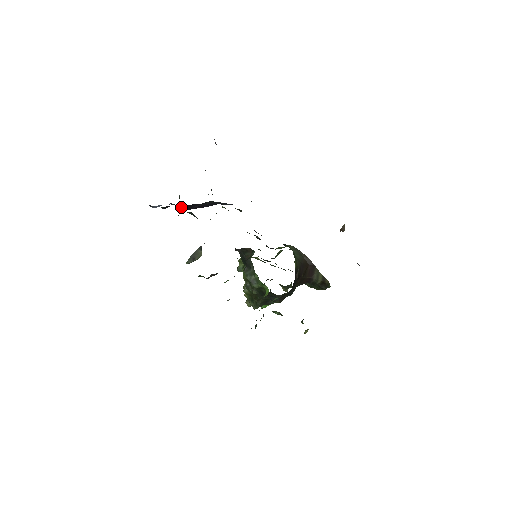
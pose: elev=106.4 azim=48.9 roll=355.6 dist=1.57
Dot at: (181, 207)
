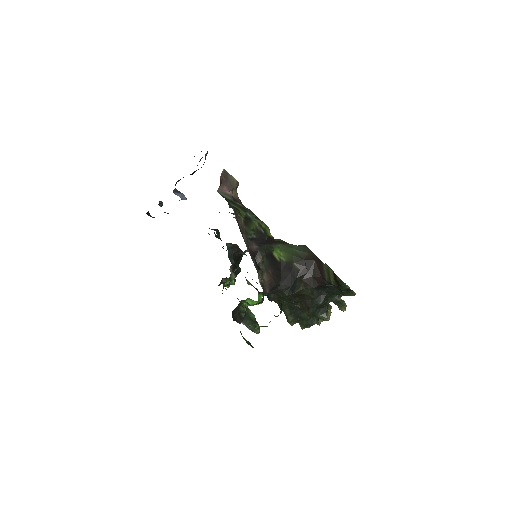
Dot at: occluded
